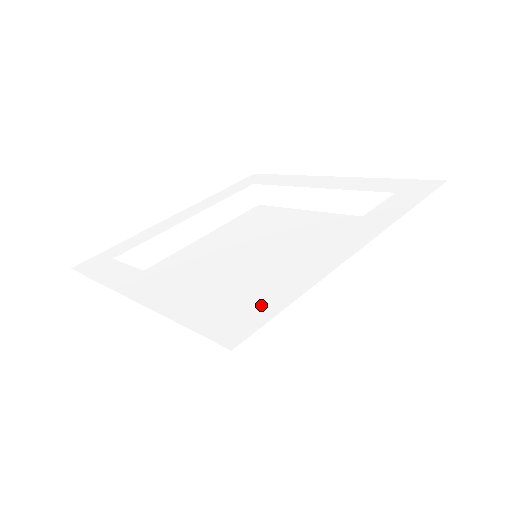
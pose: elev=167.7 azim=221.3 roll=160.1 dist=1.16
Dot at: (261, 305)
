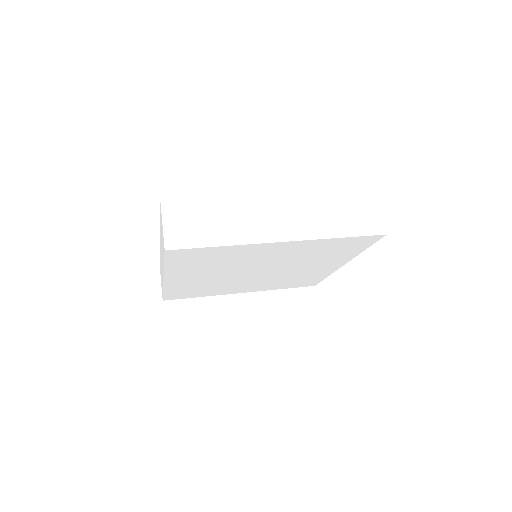
Dot at: occluded
